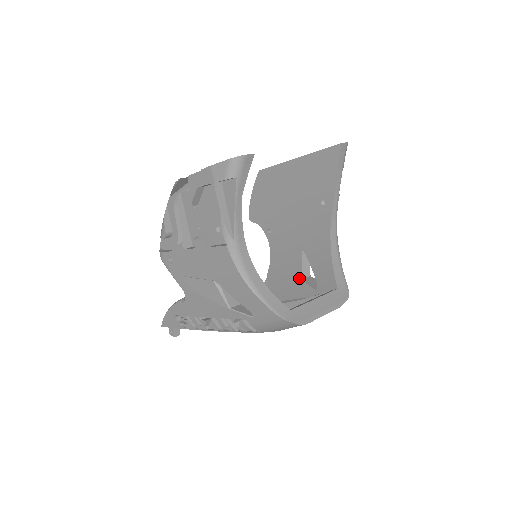
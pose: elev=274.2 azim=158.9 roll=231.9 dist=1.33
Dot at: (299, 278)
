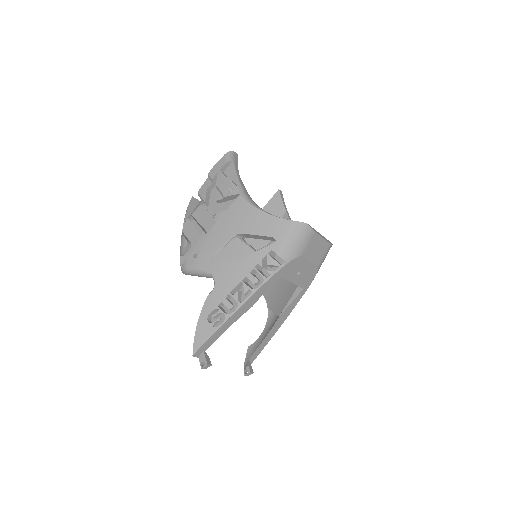
Dot at: occluded
